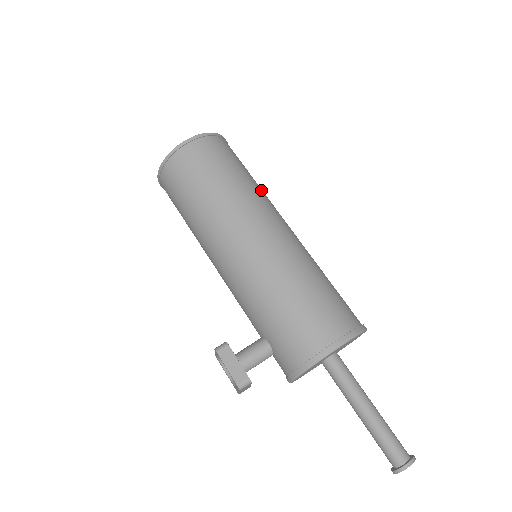
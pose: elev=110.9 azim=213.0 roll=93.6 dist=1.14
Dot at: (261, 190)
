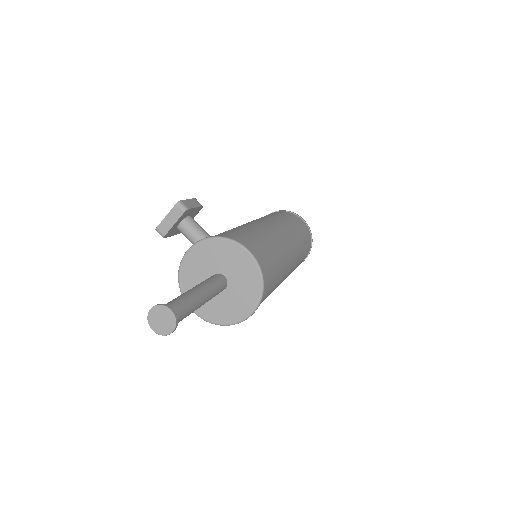
Dot at: (300, 257)
